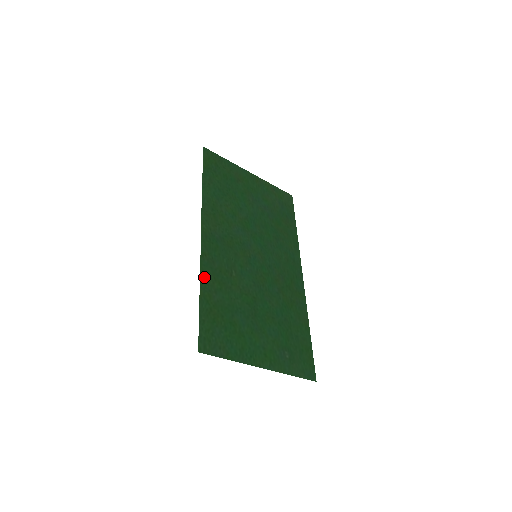
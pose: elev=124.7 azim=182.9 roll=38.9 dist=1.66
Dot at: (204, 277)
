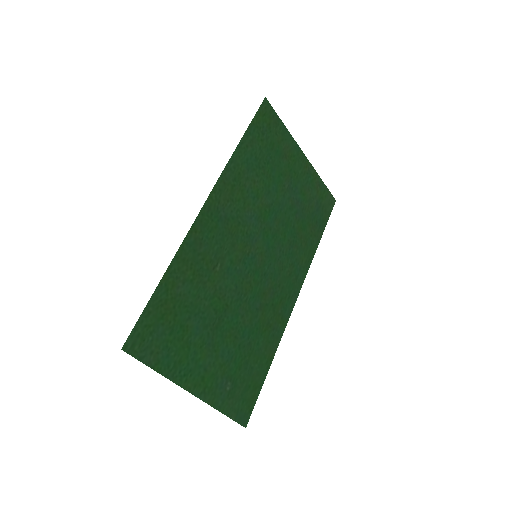
Dot at: (179, 258)
